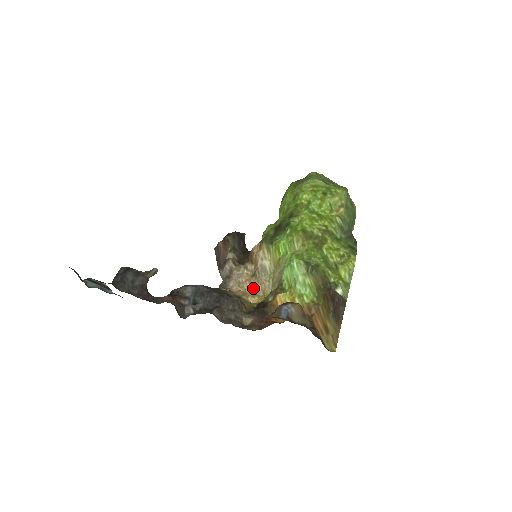
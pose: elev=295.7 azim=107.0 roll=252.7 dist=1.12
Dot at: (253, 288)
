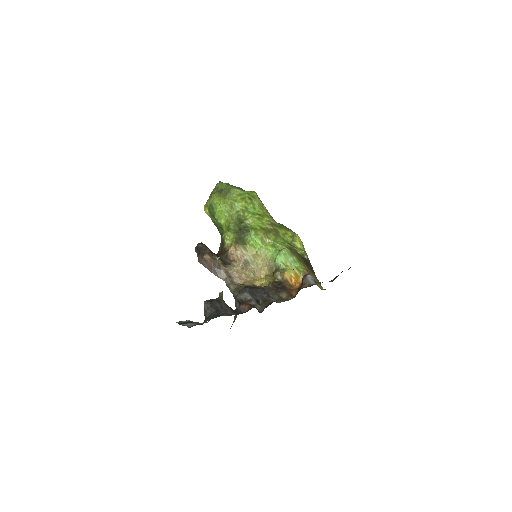
Dot at: (249, 277)
